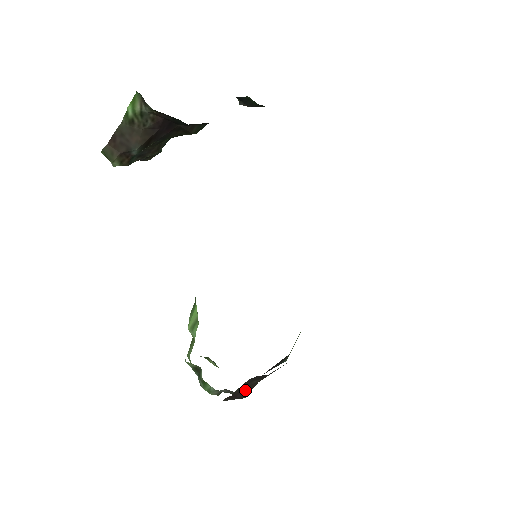
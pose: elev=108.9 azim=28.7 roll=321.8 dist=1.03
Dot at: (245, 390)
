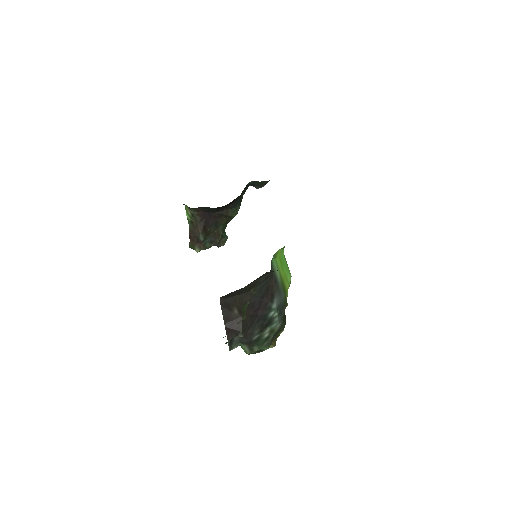
Dot at: (235, 323)
